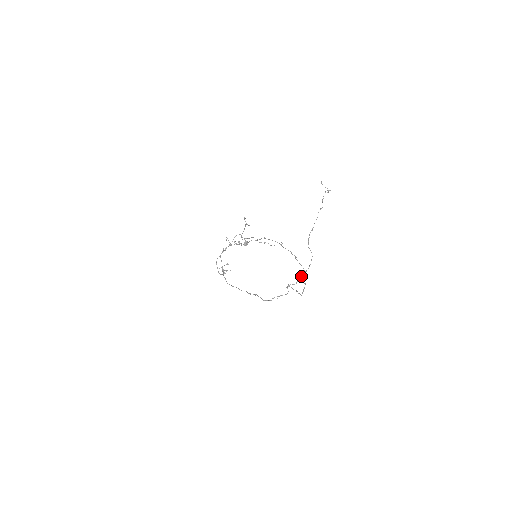
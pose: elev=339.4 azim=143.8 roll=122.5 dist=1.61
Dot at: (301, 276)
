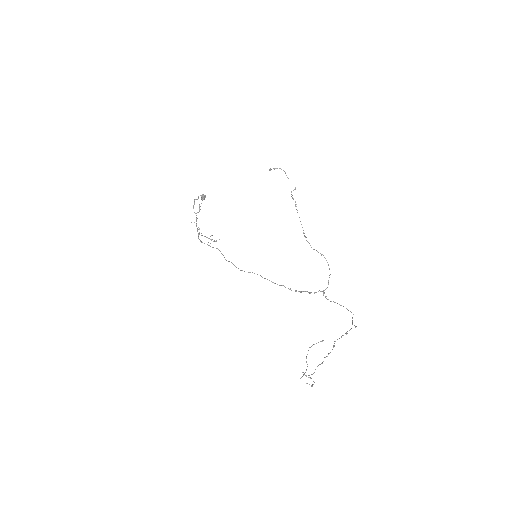
Dot at: (352, 324)
